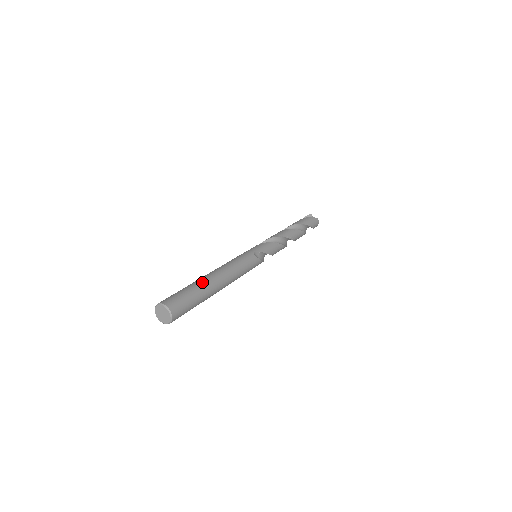
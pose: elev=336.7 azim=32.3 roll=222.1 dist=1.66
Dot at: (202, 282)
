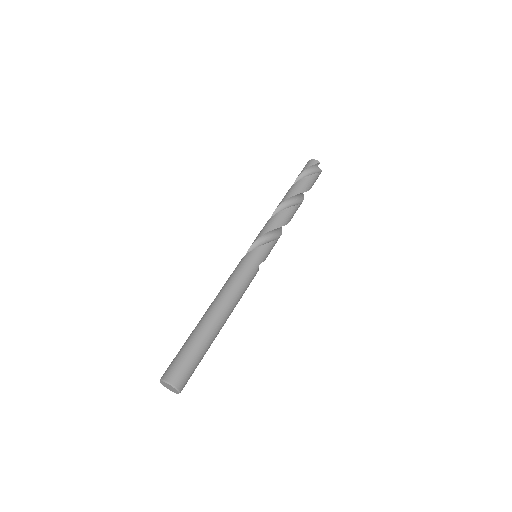
Dot at: (211, 339)
